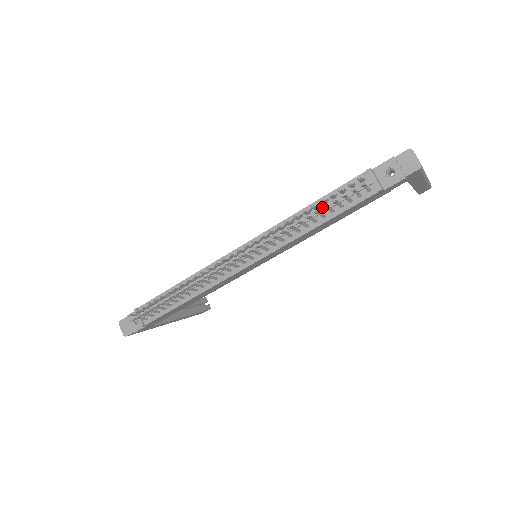
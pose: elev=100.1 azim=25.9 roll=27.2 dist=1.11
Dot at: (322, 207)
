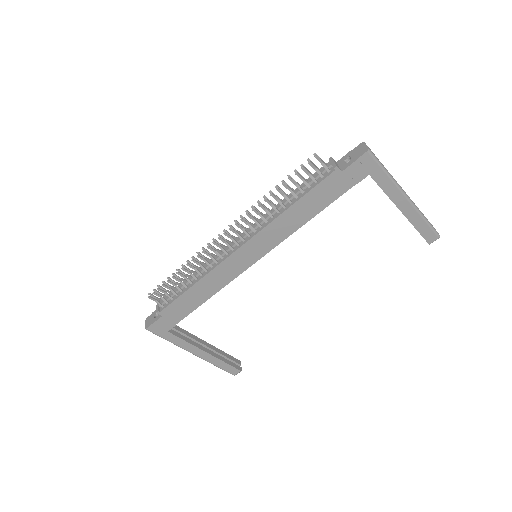
Dot at: (288, 178)
